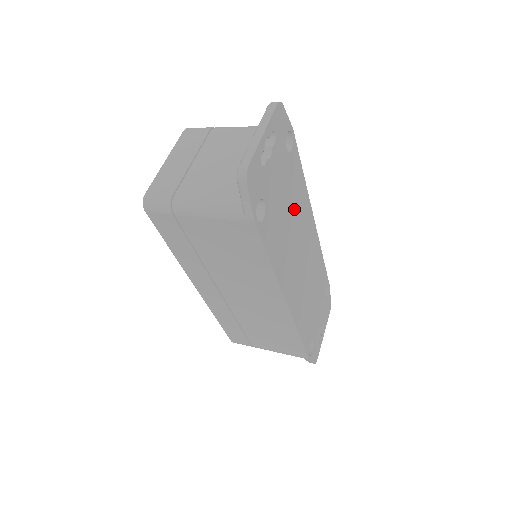
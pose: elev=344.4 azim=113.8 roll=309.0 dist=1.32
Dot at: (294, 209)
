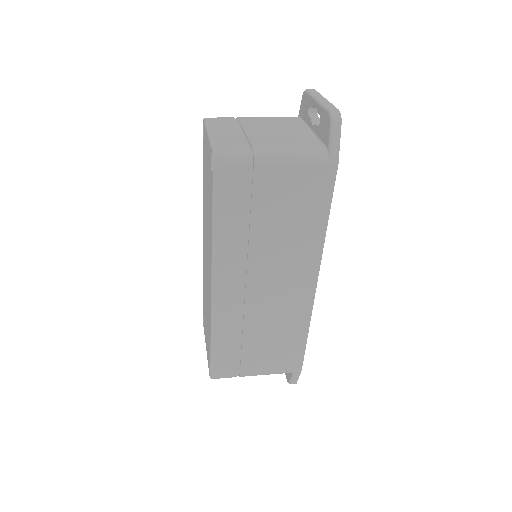
Dot at: occluded
